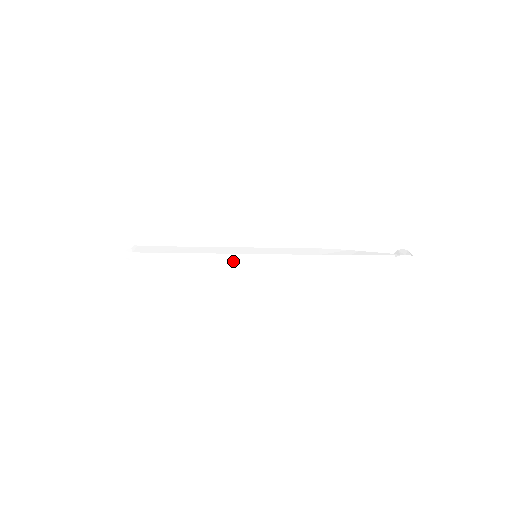
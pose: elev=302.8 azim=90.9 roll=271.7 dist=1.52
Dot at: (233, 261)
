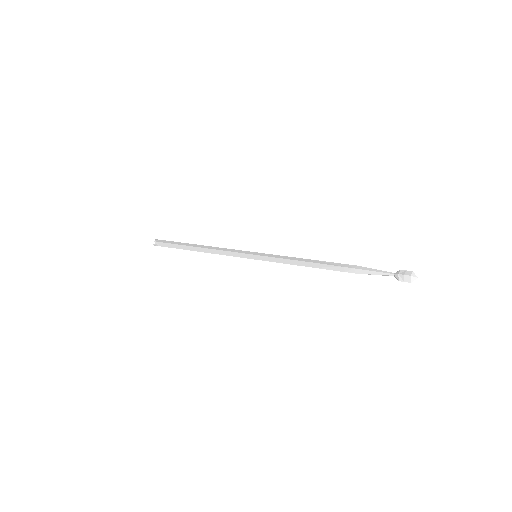
Dot at: (234, 251)
